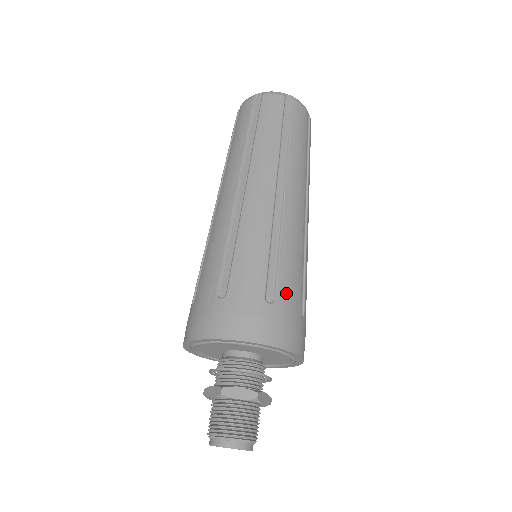
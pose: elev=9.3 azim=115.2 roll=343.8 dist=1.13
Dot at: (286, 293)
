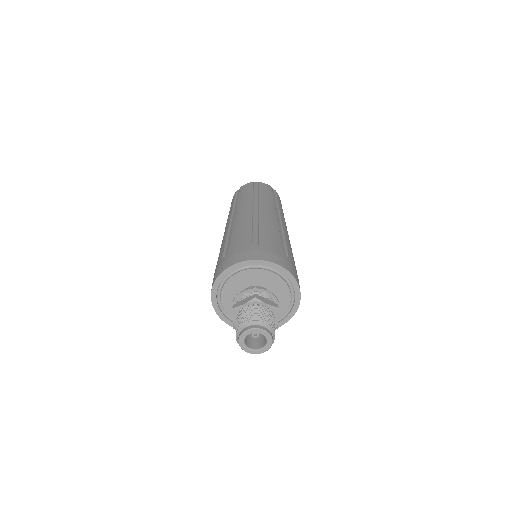
Dot at: (292, 259)
